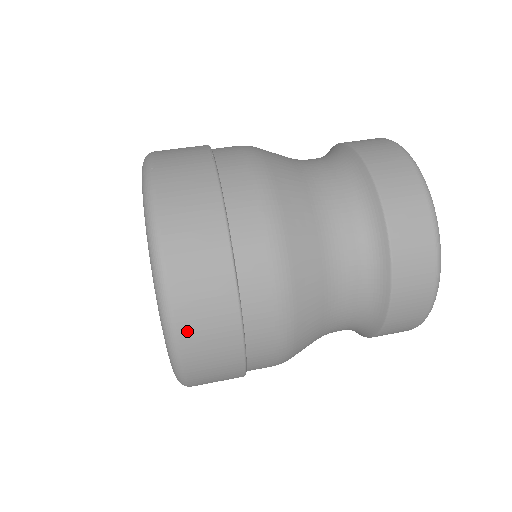
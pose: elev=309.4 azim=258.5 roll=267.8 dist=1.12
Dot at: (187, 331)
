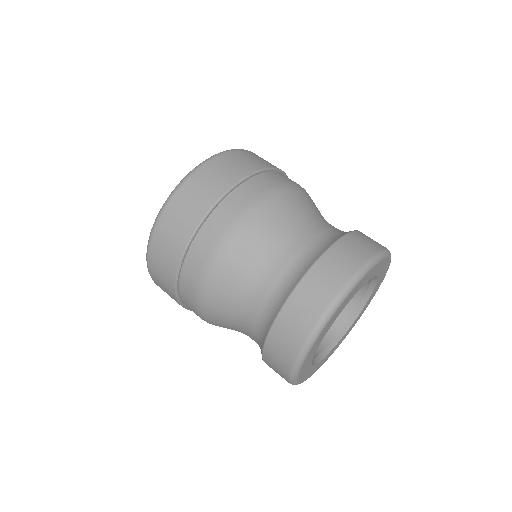
Dot at: (154, 277)
